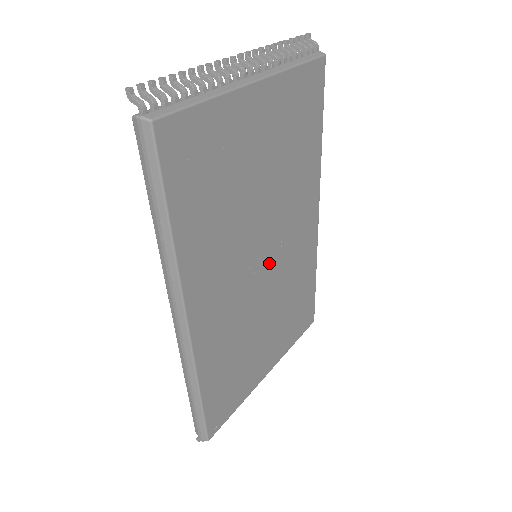
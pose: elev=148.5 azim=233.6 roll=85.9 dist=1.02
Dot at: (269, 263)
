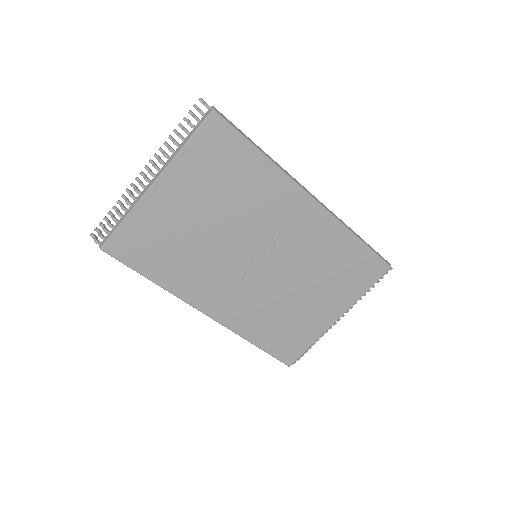
Dot at: (267, 258)
